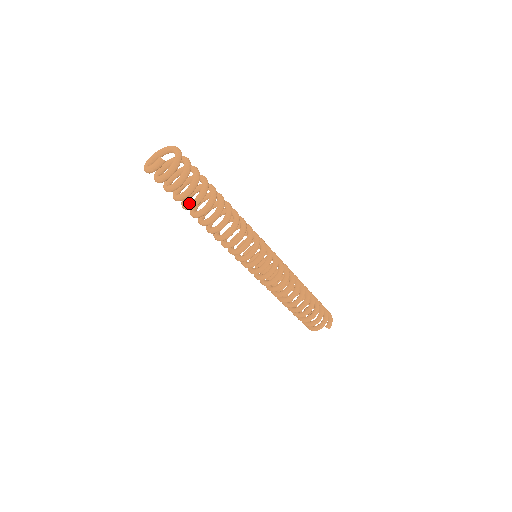
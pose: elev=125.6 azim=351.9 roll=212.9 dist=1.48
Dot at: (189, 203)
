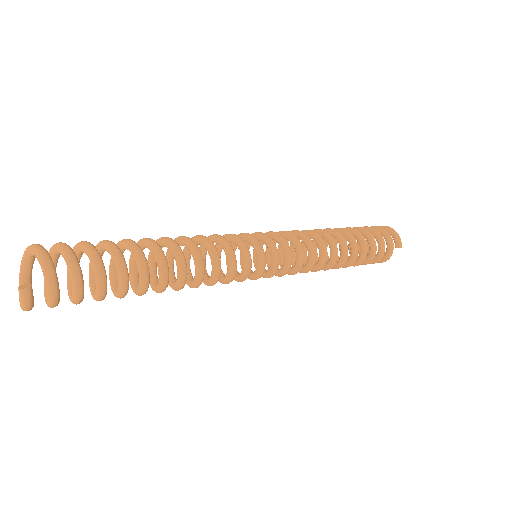
Dot at: (117, 292)
